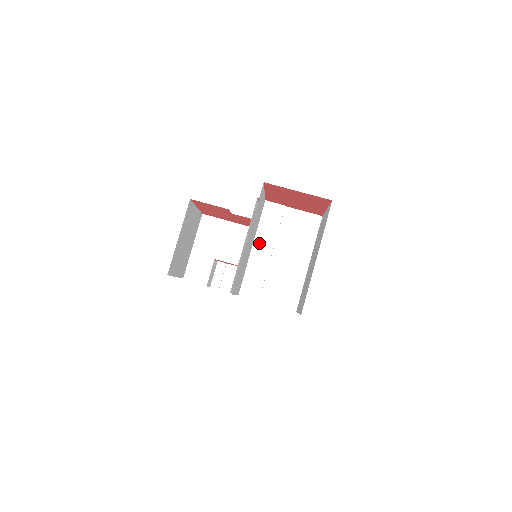
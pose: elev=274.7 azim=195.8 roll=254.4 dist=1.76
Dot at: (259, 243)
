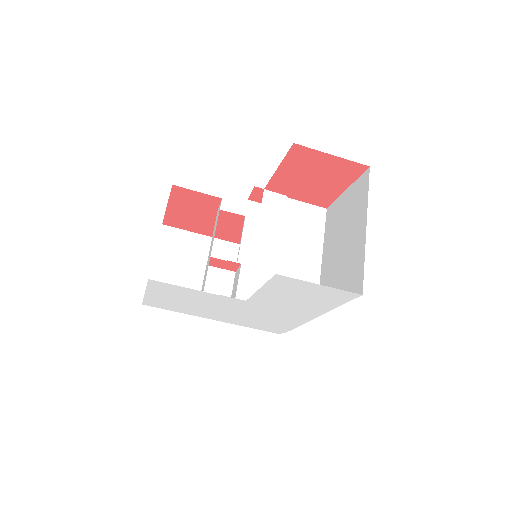
Dot at: (263, 237)
